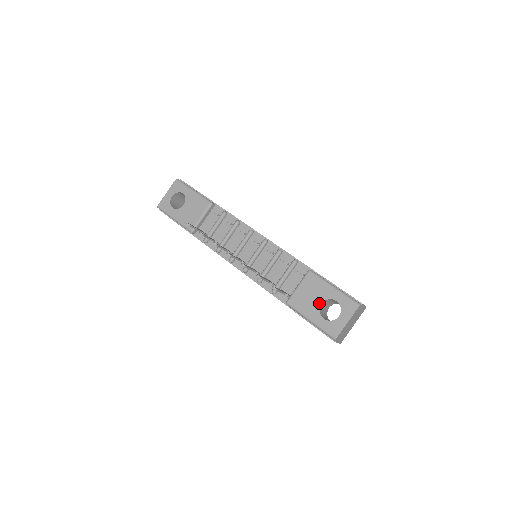
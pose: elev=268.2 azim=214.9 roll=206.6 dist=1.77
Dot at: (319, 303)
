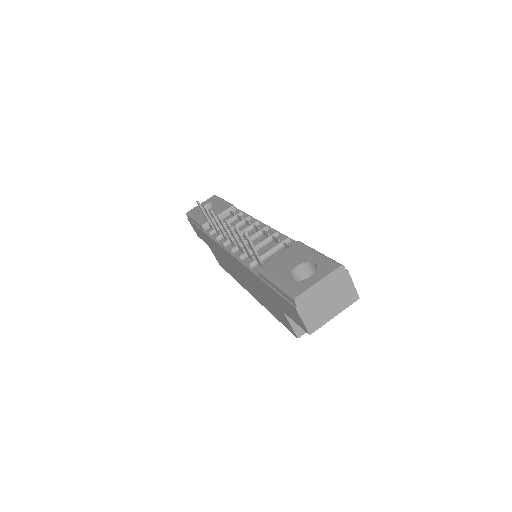
Dot at: (294, 266)
